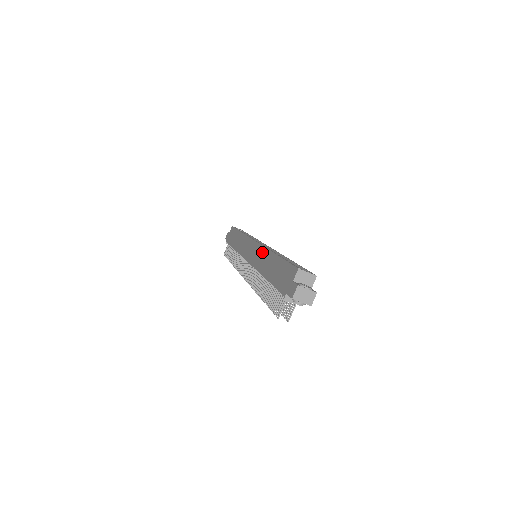
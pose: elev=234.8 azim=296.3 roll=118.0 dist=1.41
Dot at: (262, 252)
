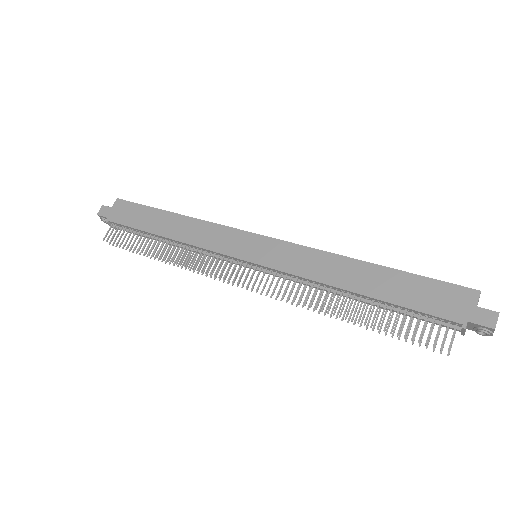
Dot at: (313, 255)
